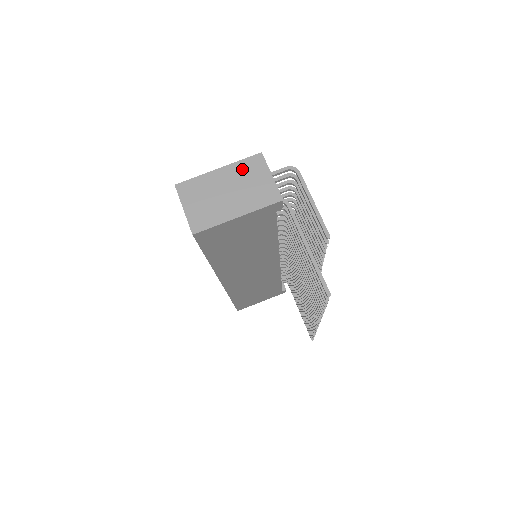
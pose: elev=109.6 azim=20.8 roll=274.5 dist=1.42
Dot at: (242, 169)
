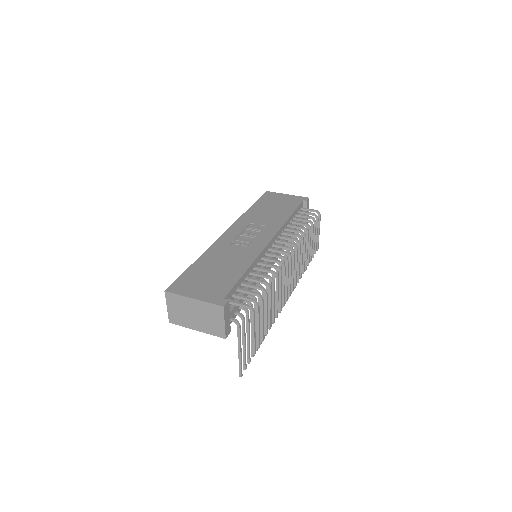
Dot at: (208, 308)
